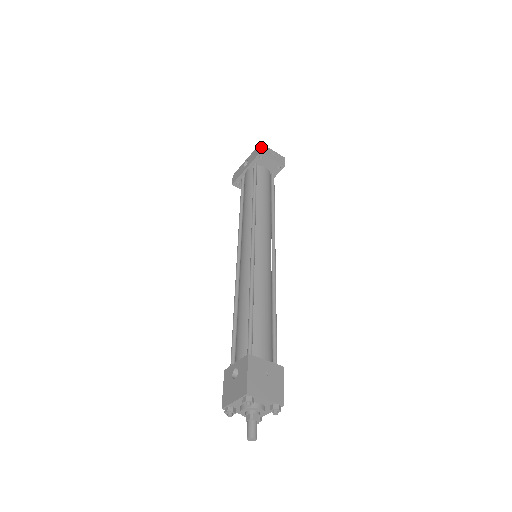
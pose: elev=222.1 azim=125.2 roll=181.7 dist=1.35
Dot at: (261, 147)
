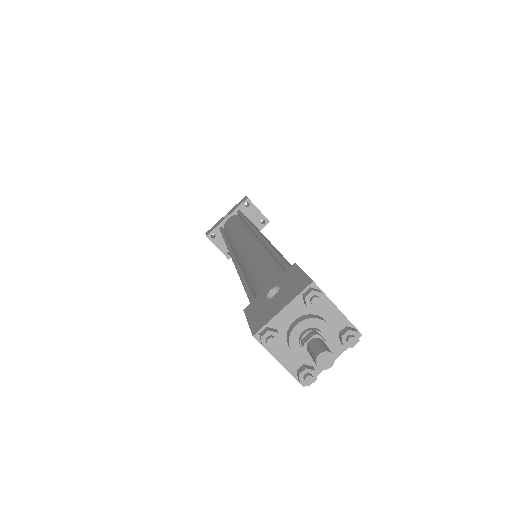
Dot at: occluded
